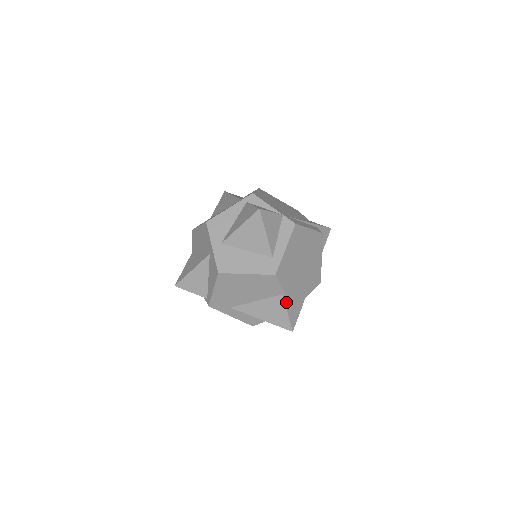
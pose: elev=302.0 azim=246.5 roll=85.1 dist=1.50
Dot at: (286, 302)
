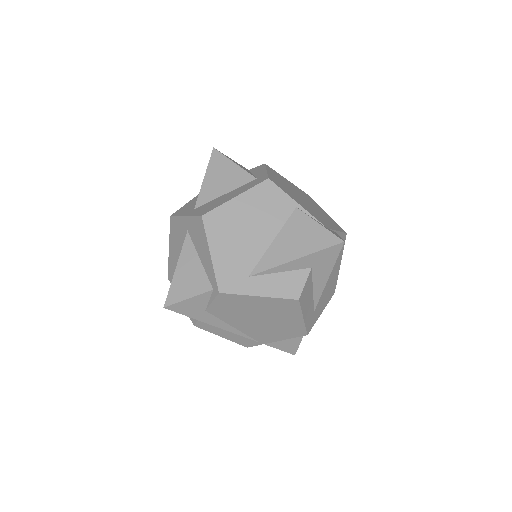
Dot at: (308, 216)
